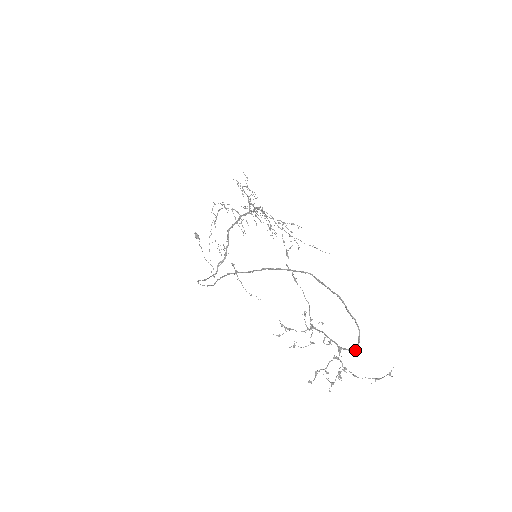
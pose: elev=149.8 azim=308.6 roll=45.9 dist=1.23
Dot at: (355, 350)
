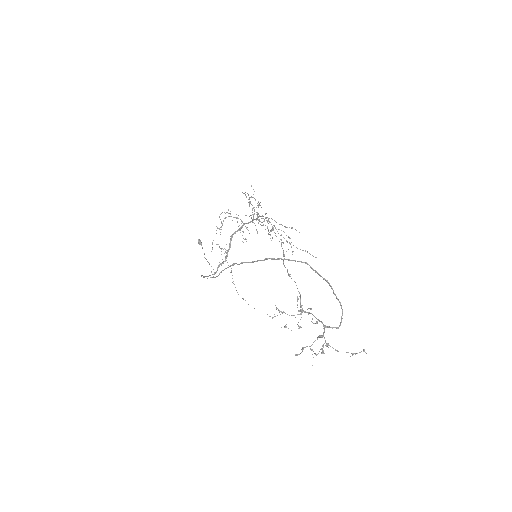
Dot at: (338, 328)
